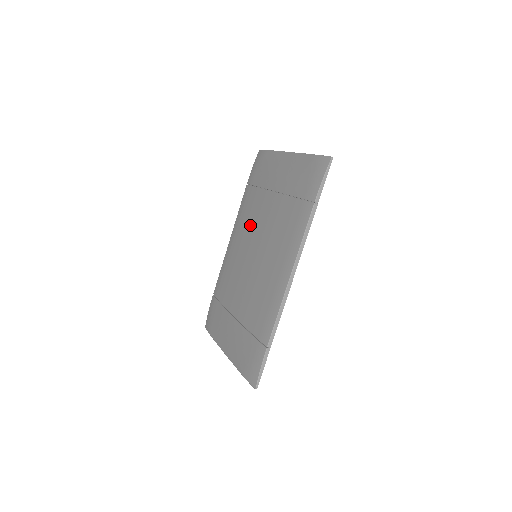
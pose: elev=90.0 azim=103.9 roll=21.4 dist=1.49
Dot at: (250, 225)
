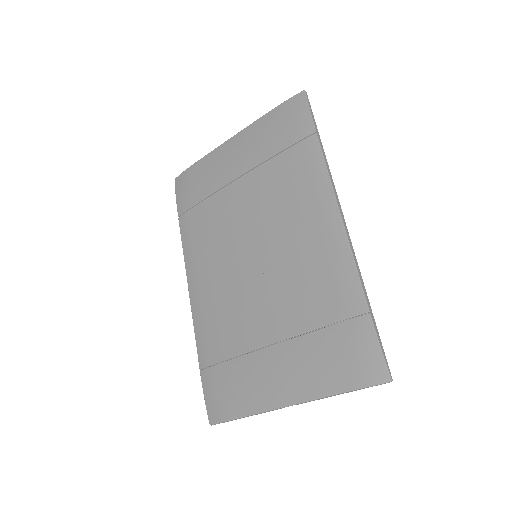
Dot at: (221, 237)
